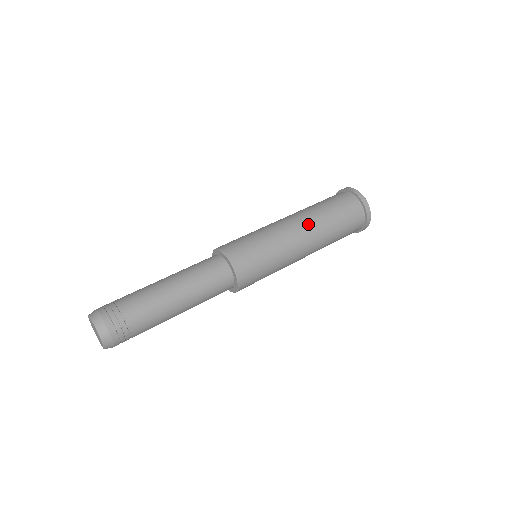
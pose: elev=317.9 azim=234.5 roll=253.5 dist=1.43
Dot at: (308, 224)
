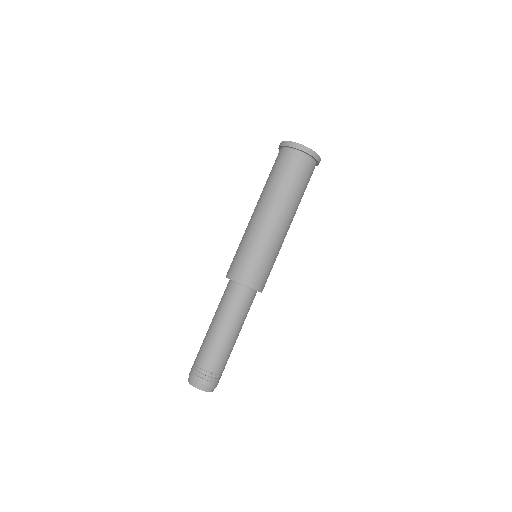
Dot at: occluded
